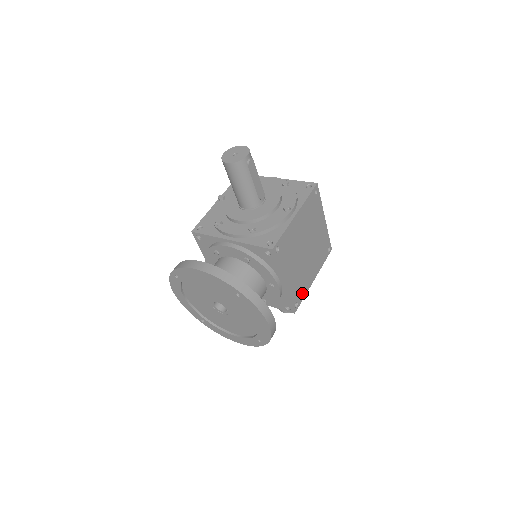
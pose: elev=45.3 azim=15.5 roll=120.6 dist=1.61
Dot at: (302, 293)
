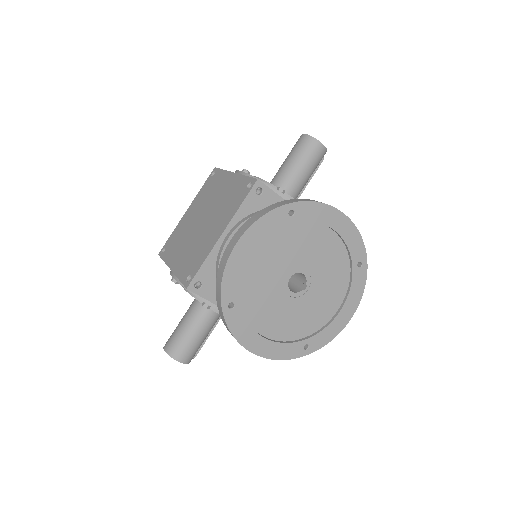
Dot at: occluded
